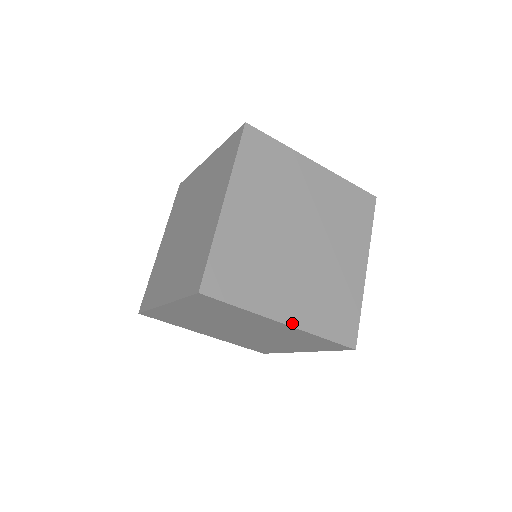
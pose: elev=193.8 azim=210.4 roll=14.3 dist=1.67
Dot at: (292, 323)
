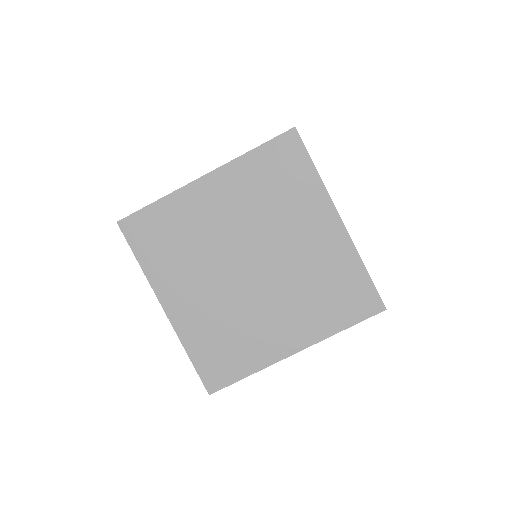
Dot at: (171, 316)
